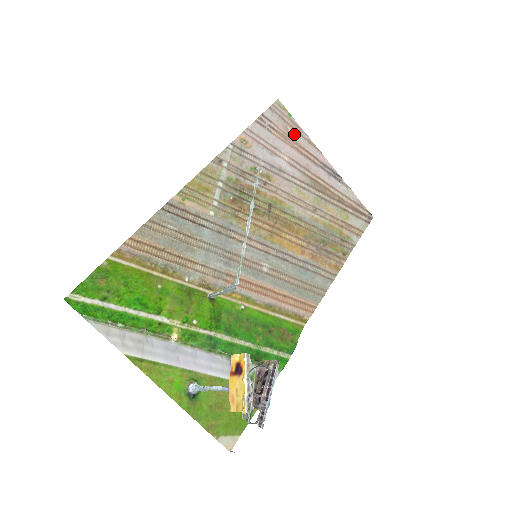
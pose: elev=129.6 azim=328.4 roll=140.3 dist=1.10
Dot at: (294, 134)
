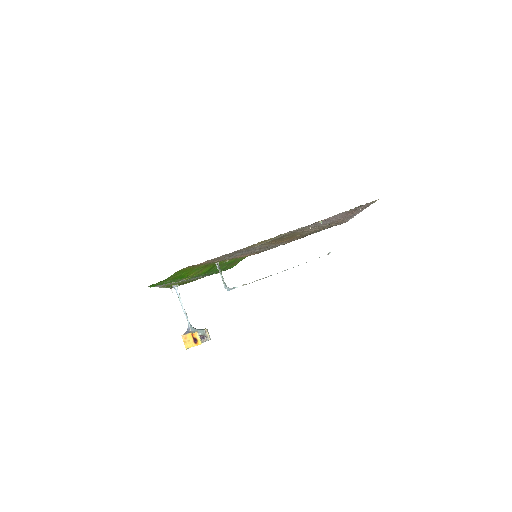
Dot at: (360, 209)
